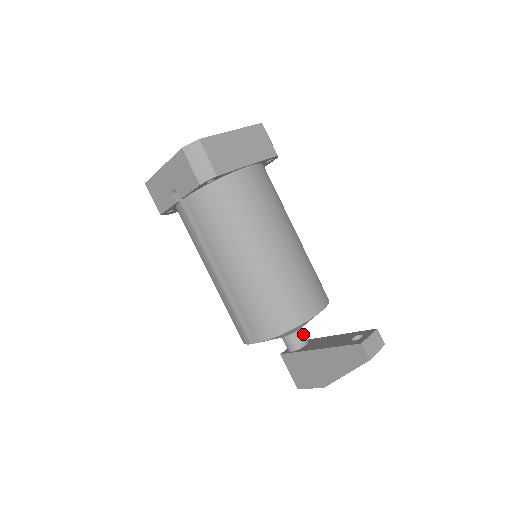
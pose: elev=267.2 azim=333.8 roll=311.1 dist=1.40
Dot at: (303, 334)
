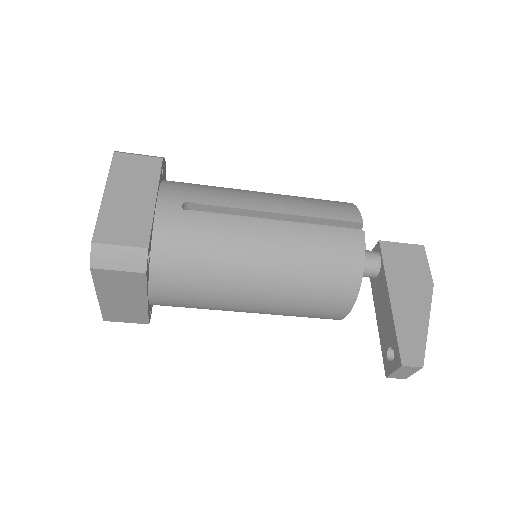
Dot at: (367, 272)
